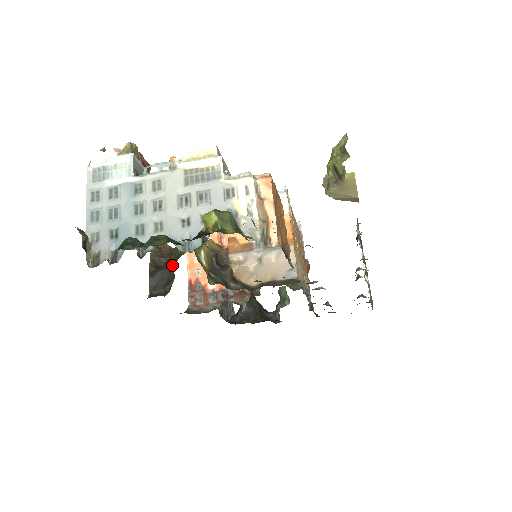
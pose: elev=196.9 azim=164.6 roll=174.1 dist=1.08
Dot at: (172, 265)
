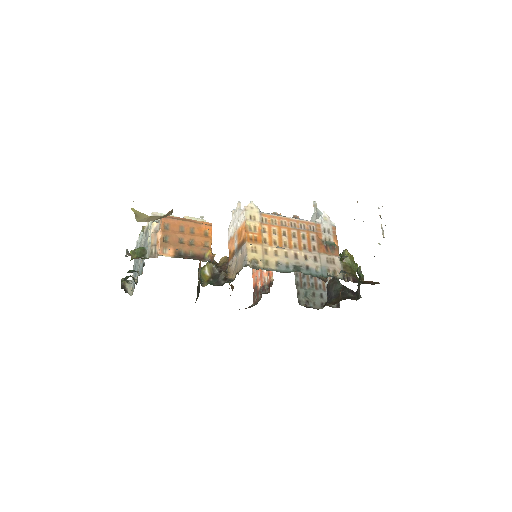
Dot at: occluded
